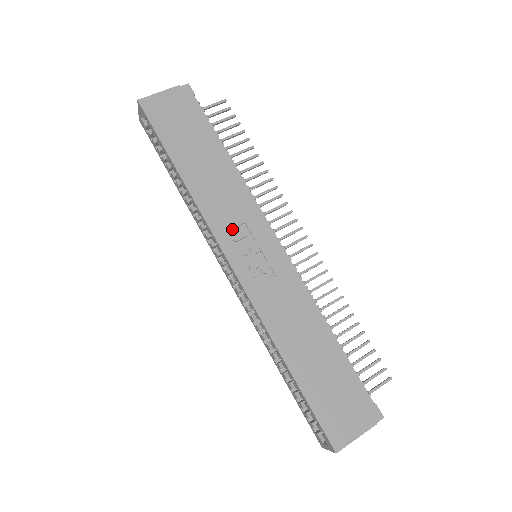
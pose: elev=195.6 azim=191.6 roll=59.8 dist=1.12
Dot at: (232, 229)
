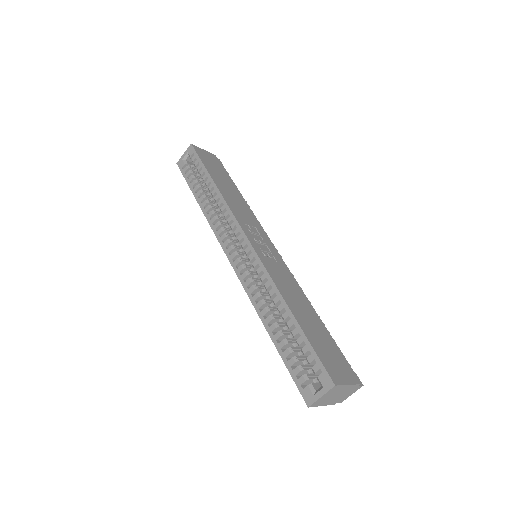
Dot at: (248, 225)
